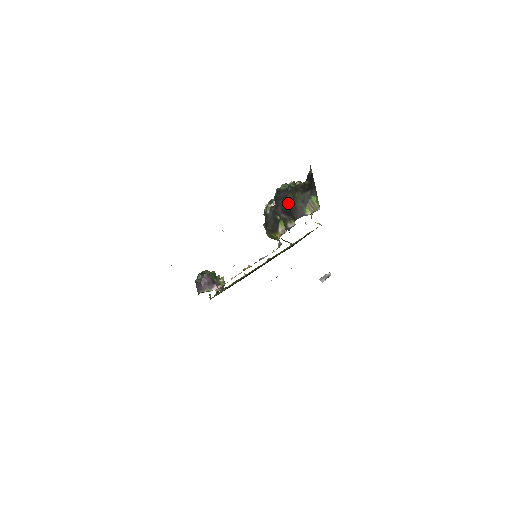
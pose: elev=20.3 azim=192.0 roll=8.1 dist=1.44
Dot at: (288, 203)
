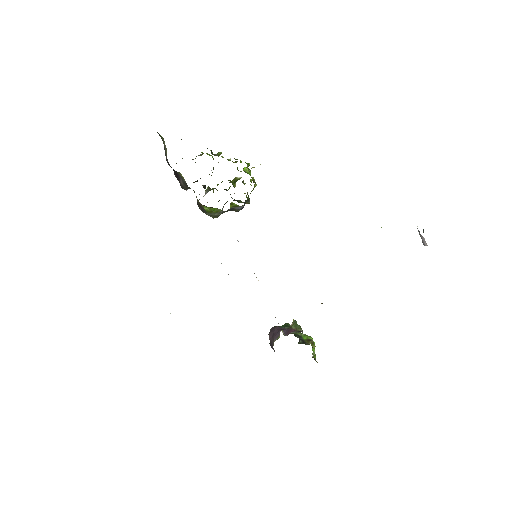
Dot at: occluded
